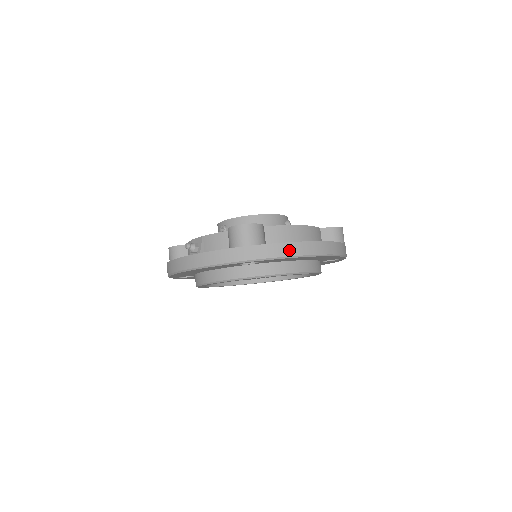
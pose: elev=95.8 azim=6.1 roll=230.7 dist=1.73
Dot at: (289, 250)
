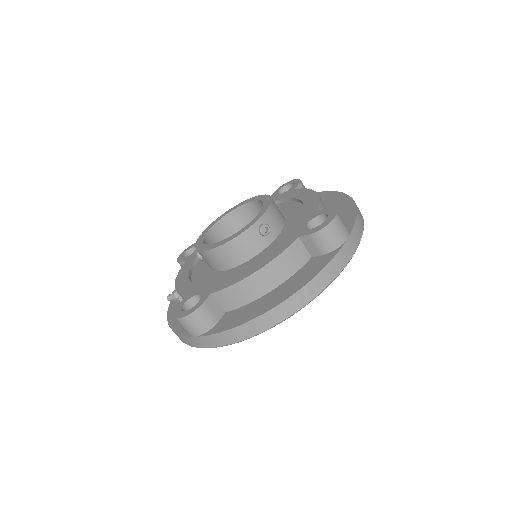
Dot at: (237, 335)
